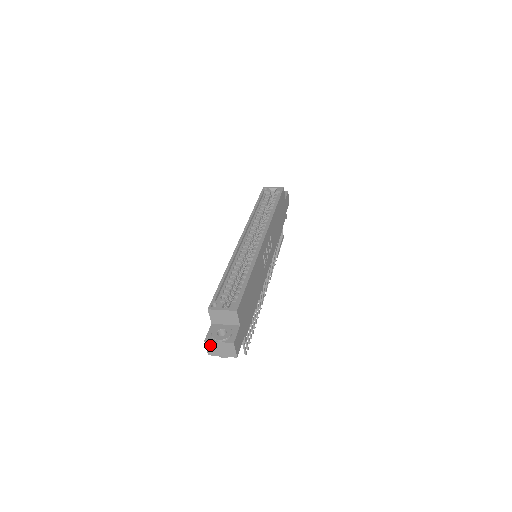
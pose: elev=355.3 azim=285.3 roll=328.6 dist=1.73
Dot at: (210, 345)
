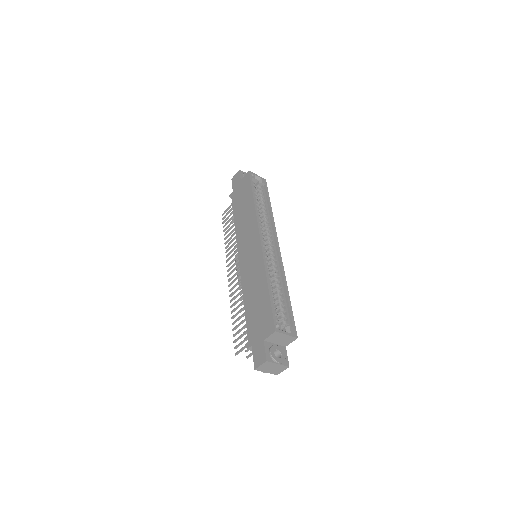
Dot at: (267, 364)
